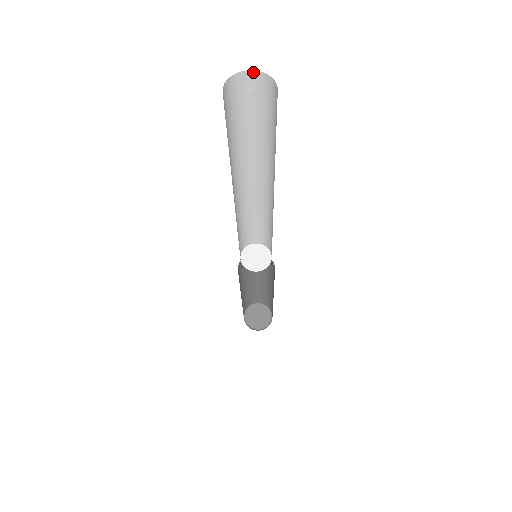
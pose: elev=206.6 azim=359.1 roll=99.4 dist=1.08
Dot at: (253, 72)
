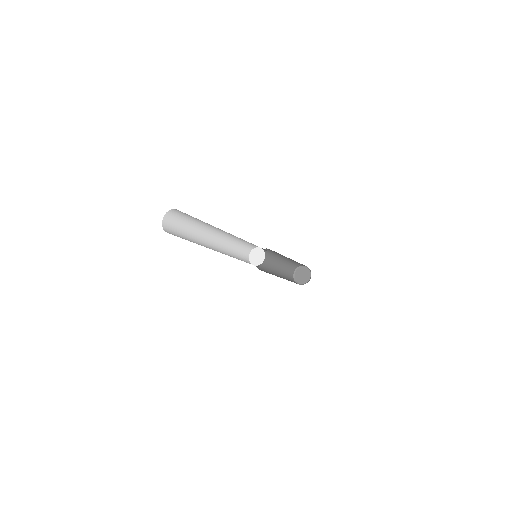
Dot at: (168, 212)
